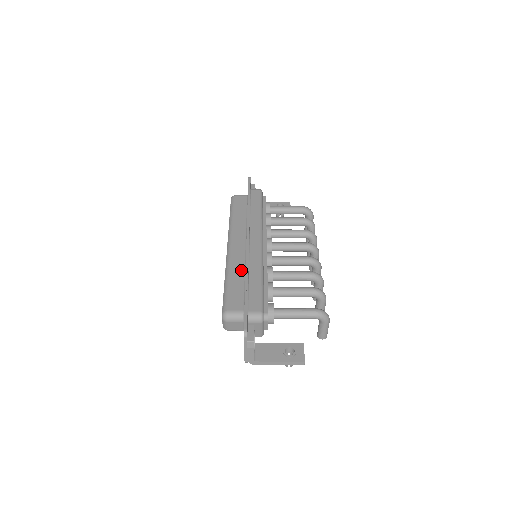
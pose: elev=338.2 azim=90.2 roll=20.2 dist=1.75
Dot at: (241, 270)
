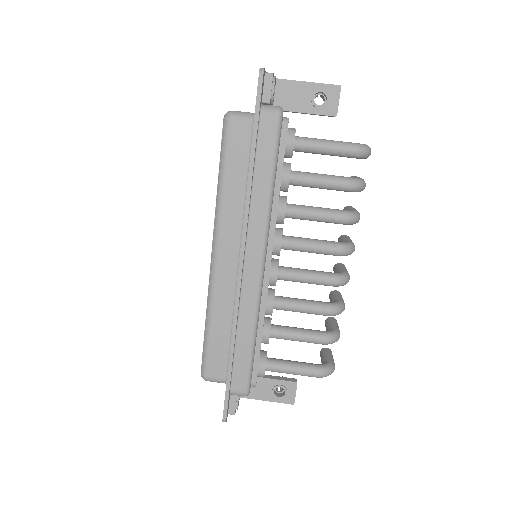
Dot at: (228, 312)
